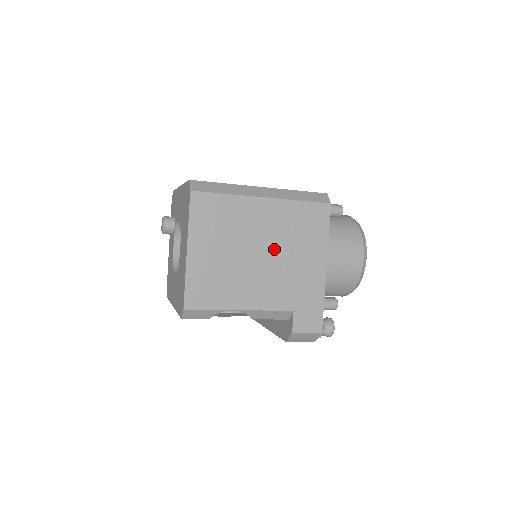
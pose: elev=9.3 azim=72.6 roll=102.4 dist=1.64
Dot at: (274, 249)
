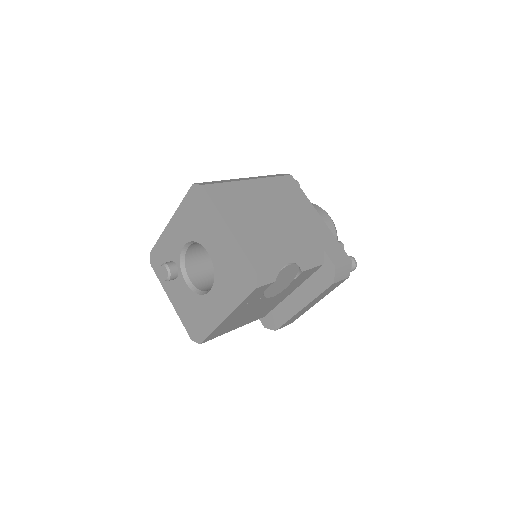
Dot at: (282, 212)
